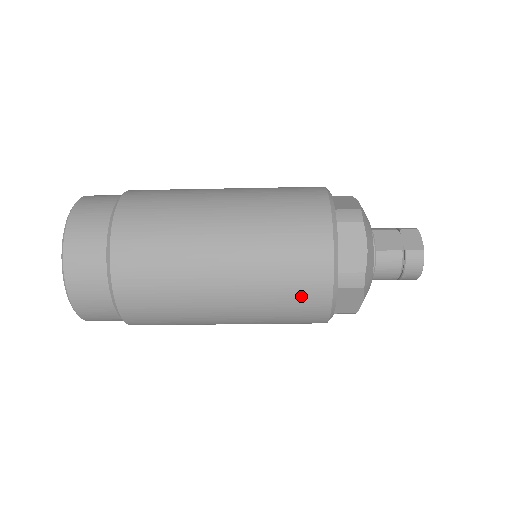
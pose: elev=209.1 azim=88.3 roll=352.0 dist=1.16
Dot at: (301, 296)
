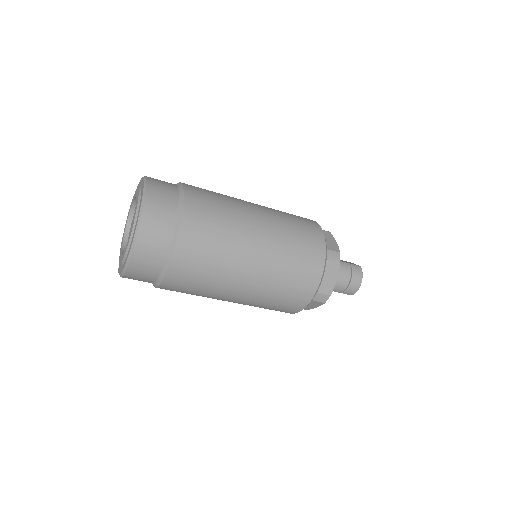
Dot at: (307, 254)
